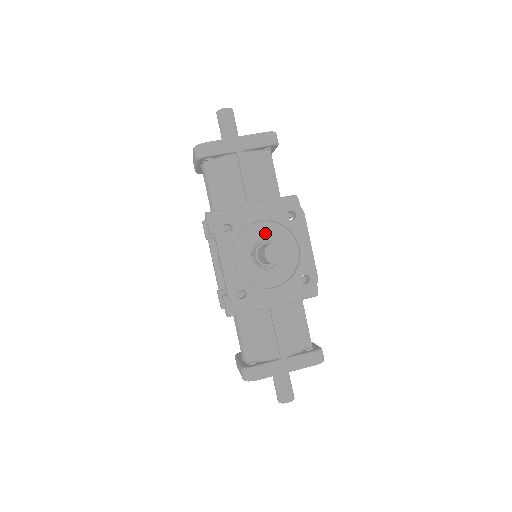
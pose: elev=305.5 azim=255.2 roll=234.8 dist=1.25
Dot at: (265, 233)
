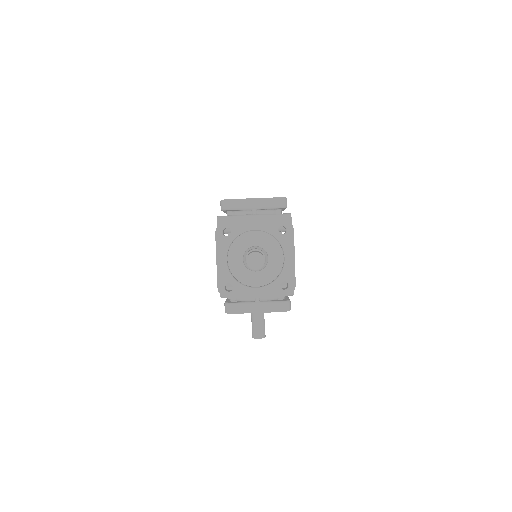
Dot at: occluded
